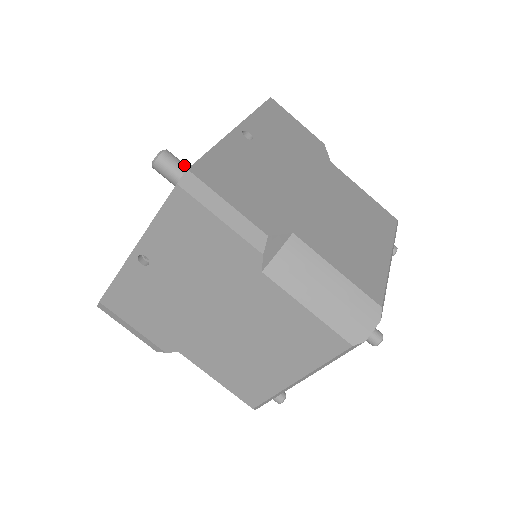
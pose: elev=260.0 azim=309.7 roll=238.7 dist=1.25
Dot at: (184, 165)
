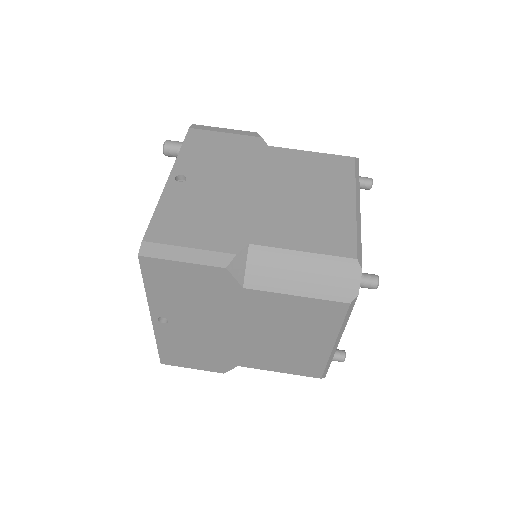
Dot at: occluded
